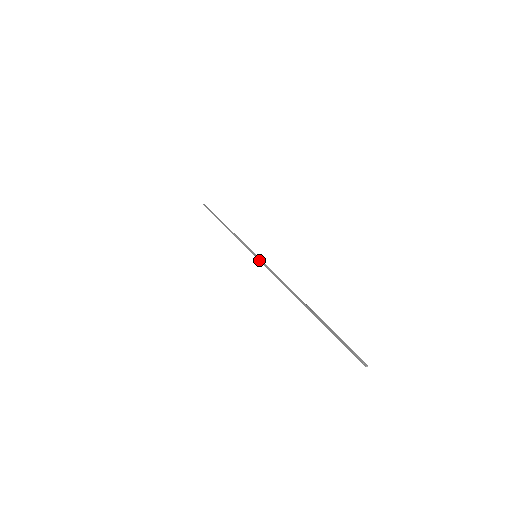
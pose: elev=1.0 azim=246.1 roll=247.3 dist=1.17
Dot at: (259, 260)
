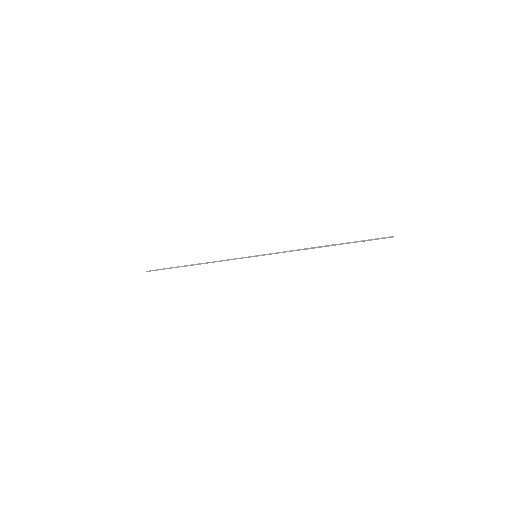
Dot at: occluded
